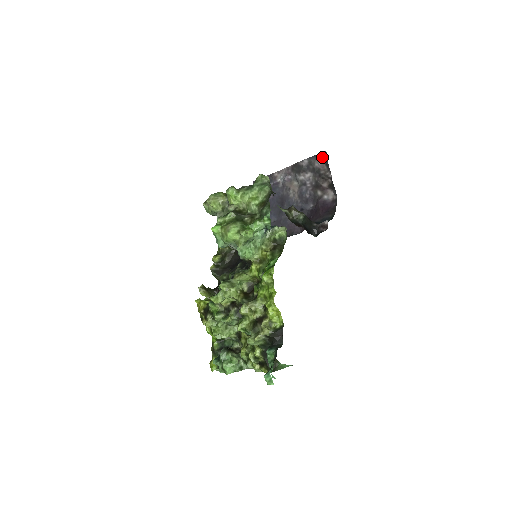
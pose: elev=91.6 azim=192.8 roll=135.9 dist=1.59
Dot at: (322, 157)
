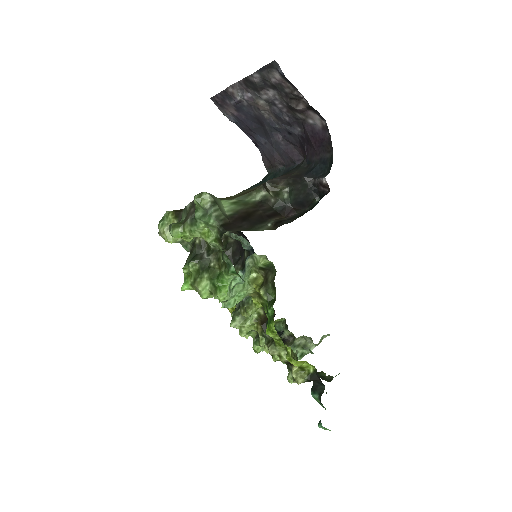
Dot at: (275, 70)
